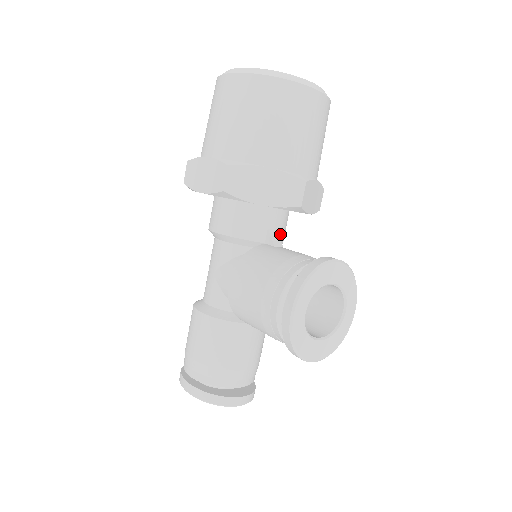
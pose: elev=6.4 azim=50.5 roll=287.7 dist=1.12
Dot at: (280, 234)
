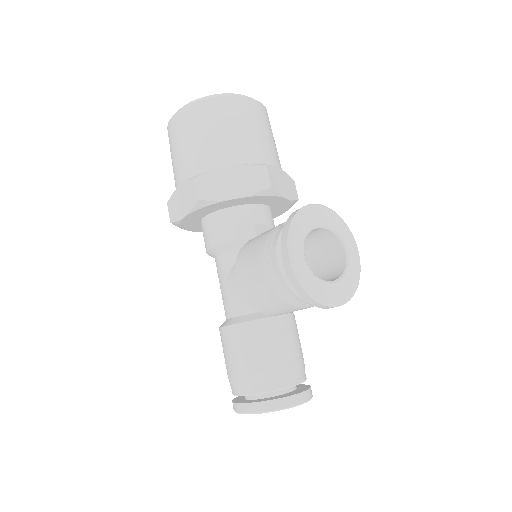
Dot at: (269, 227)
